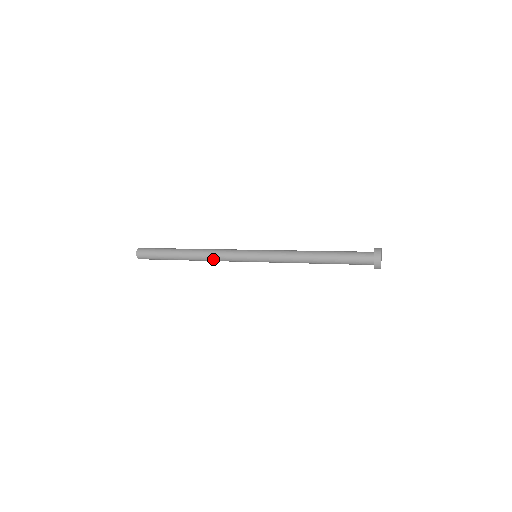
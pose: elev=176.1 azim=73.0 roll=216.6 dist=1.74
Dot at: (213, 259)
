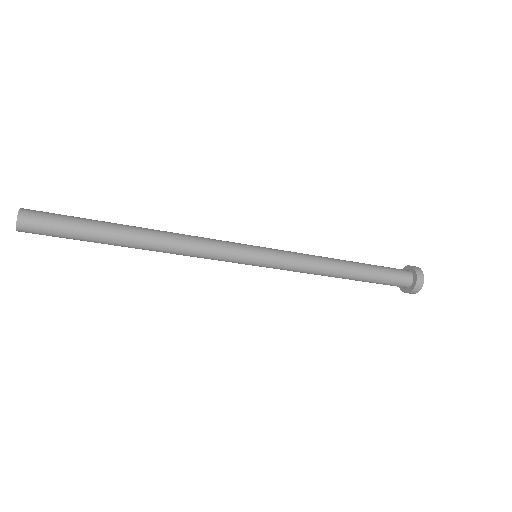
Dot at: (186, 250)
